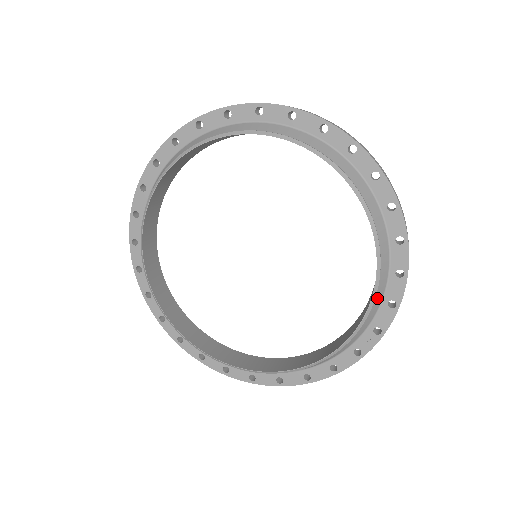
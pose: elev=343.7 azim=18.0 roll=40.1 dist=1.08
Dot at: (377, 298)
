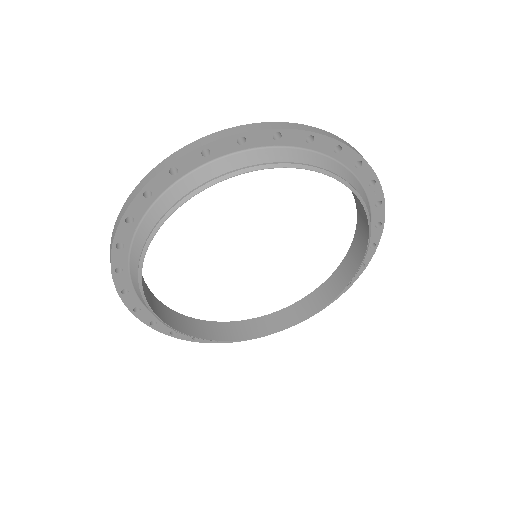
Dot at: (348, 179)
